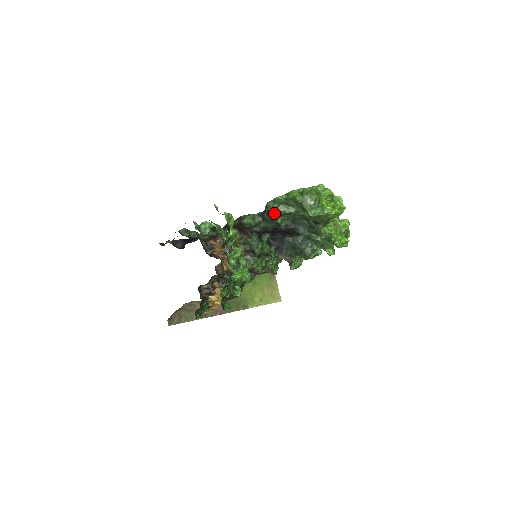
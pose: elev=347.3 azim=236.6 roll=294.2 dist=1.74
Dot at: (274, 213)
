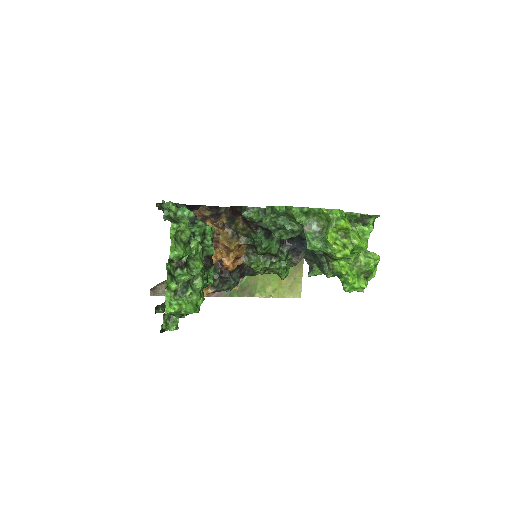
Dot at: (270, 223)
